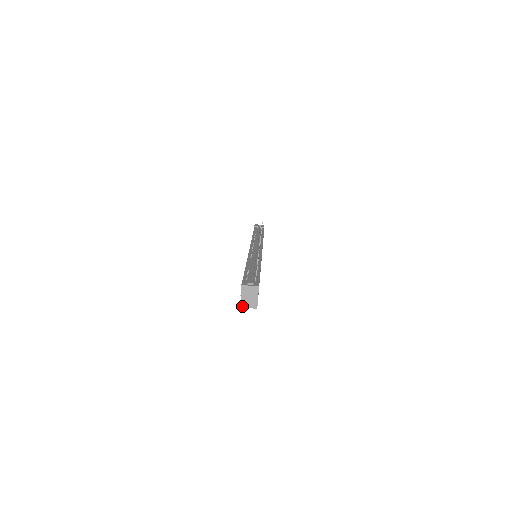
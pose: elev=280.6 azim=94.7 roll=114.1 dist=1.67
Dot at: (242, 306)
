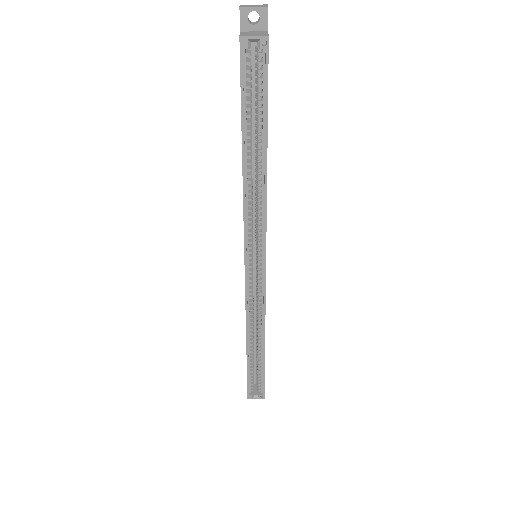
Dot at: (242, 36)
